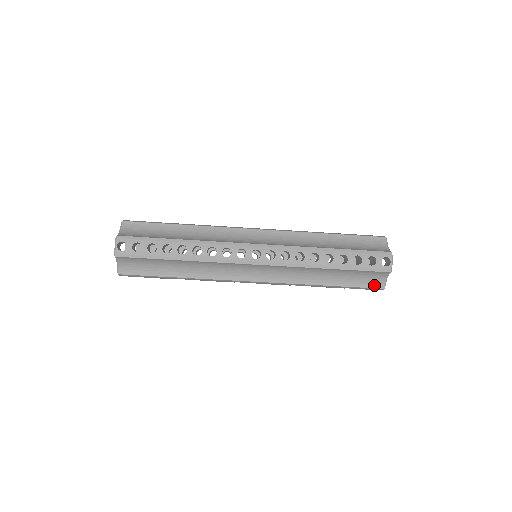
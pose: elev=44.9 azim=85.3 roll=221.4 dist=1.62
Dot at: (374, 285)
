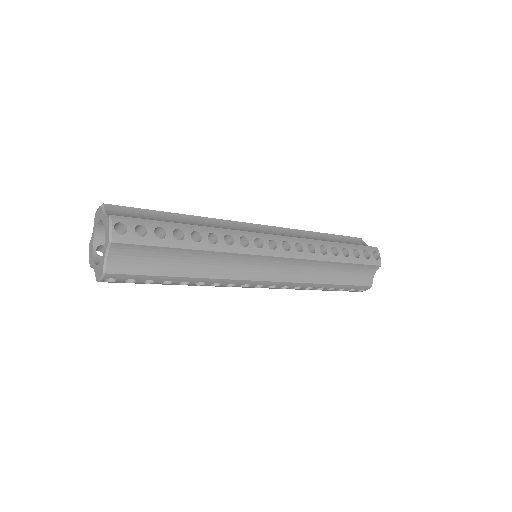
Dot at: occluded
